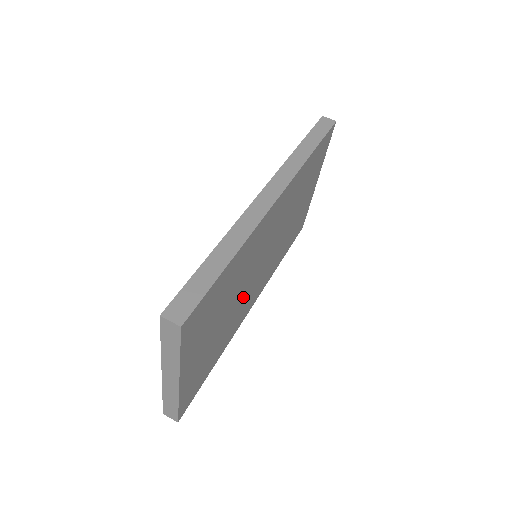
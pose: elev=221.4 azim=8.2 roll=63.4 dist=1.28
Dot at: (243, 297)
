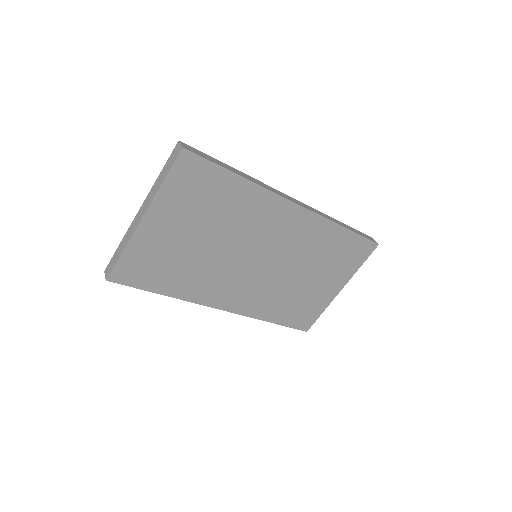
Dot at: (224, 264)
